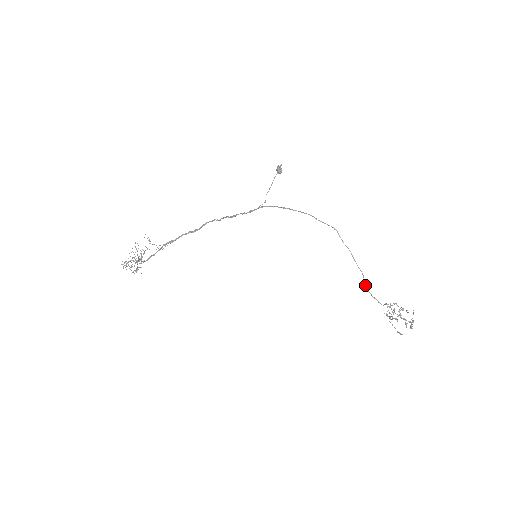
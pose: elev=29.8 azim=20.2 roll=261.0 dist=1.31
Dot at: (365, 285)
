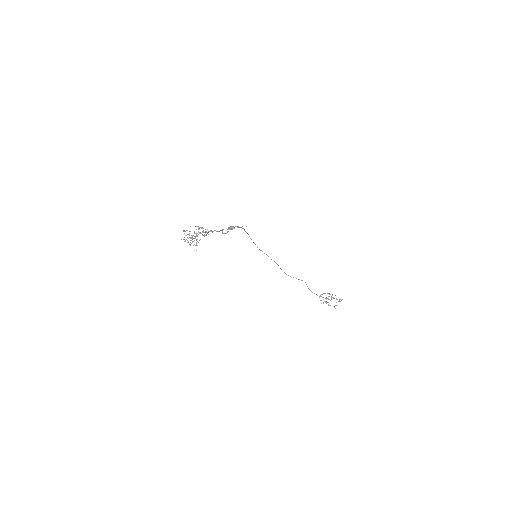
Dot at: occluded
